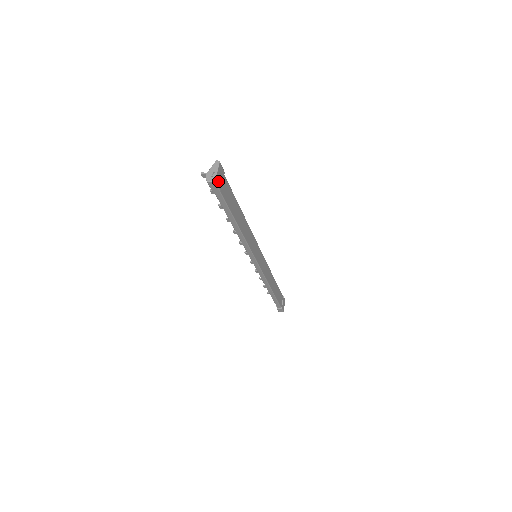
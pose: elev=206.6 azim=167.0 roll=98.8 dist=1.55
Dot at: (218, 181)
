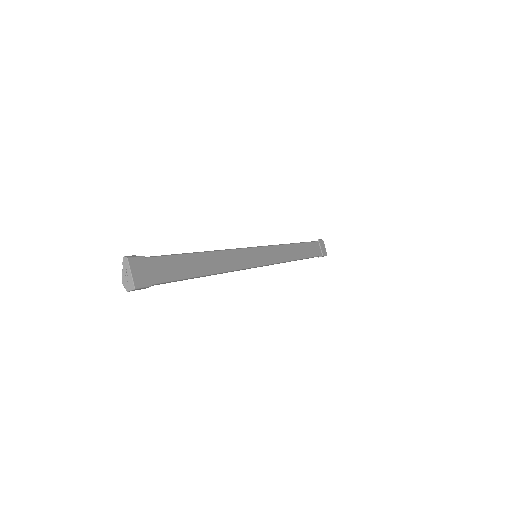
Dot at: (140, 281)
